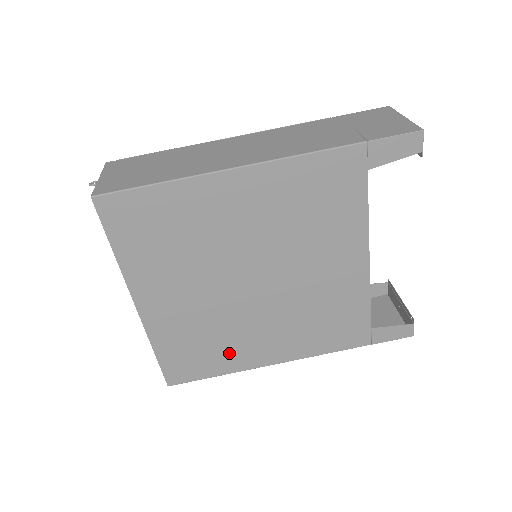
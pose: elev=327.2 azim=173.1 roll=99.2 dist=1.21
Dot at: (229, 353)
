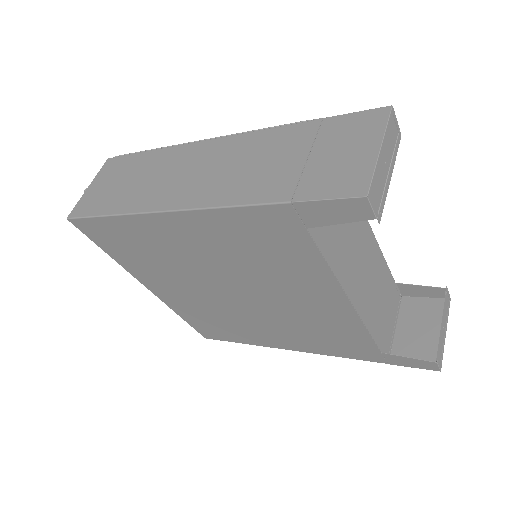
Dot at: (242, 333)
